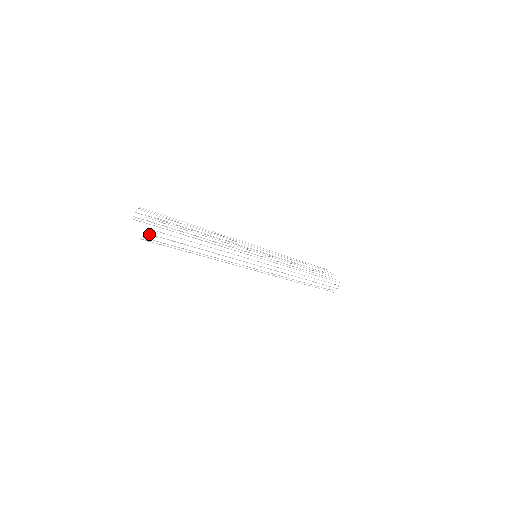
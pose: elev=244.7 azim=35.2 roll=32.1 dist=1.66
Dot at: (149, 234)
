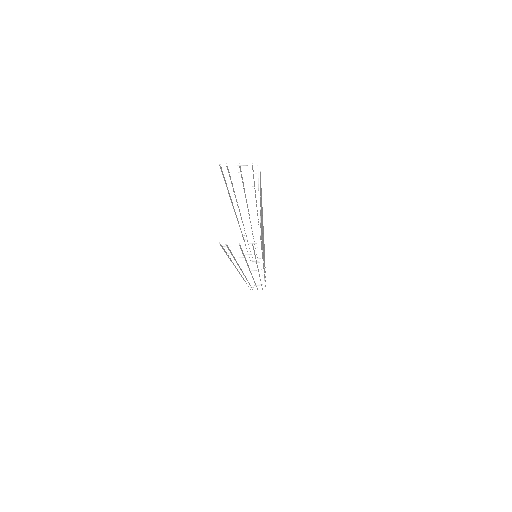
Dot at: (240, 246)
